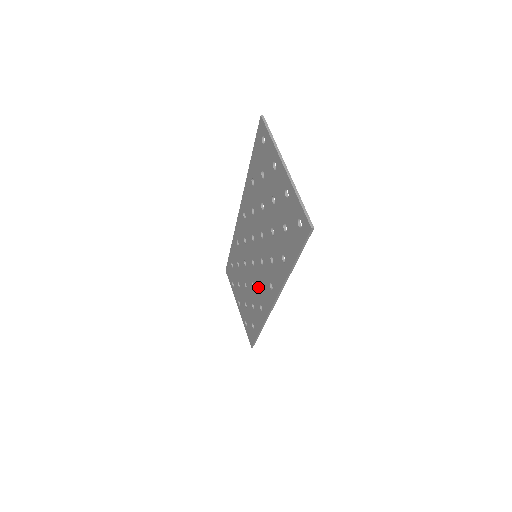
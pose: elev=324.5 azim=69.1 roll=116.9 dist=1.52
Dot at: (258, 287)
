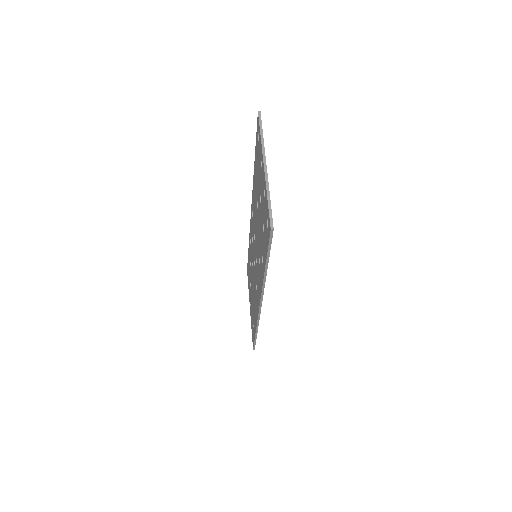
Dot at: (255, 288)
